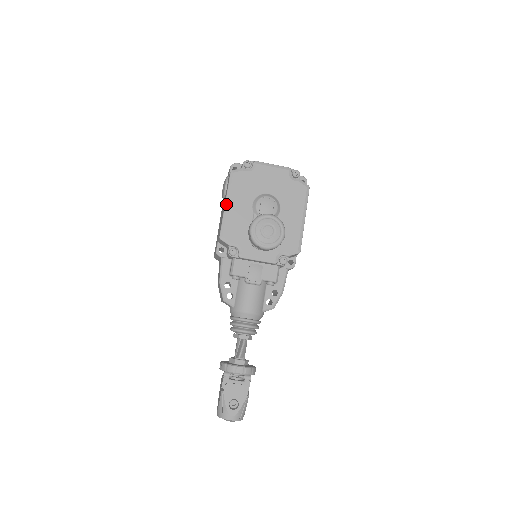
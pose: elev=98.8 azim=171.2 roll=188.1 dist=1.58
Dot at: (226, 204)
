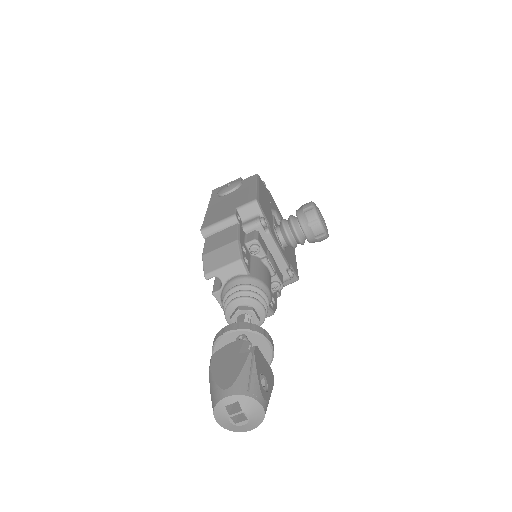
Dot at: (258, 186)
